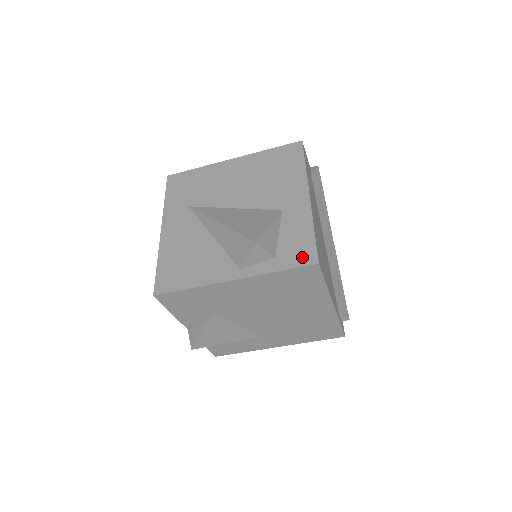
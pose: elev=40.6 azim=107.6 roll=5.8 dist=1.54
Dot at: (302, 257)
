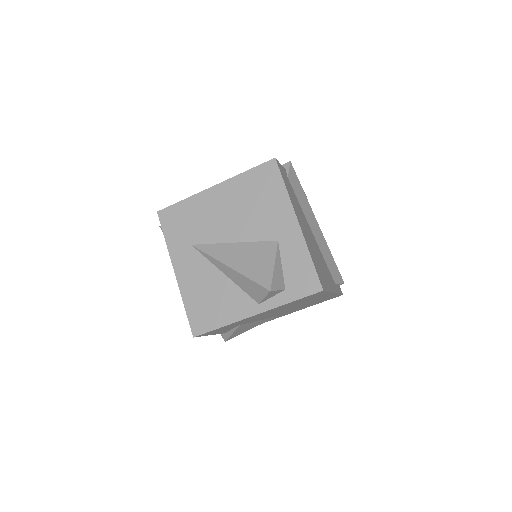
Dot at: (308, 286)
